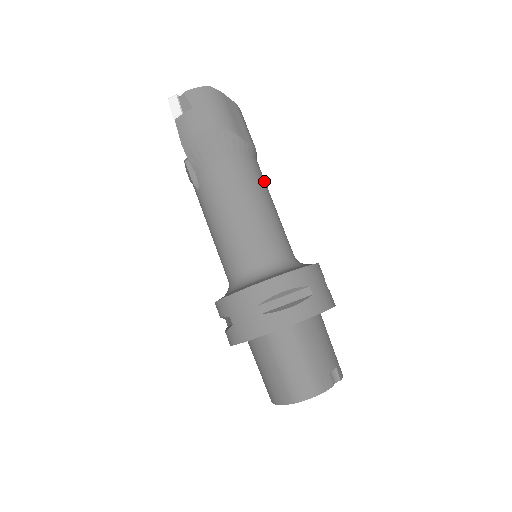
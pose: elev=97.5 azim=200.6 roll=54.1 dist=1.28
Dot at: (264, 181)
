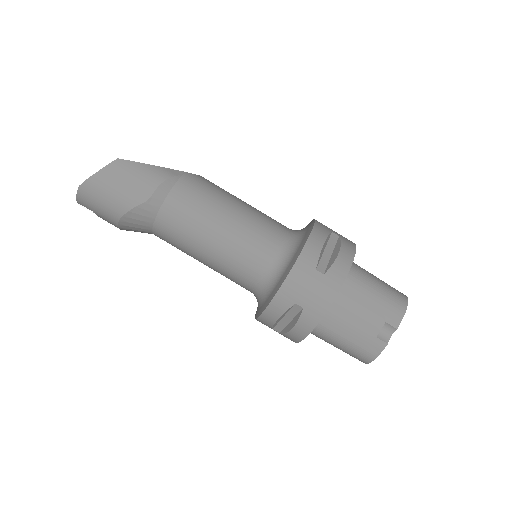
Dot at: (197, 206)
